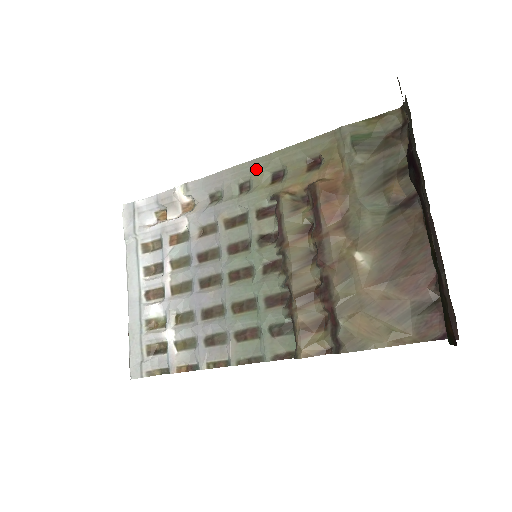
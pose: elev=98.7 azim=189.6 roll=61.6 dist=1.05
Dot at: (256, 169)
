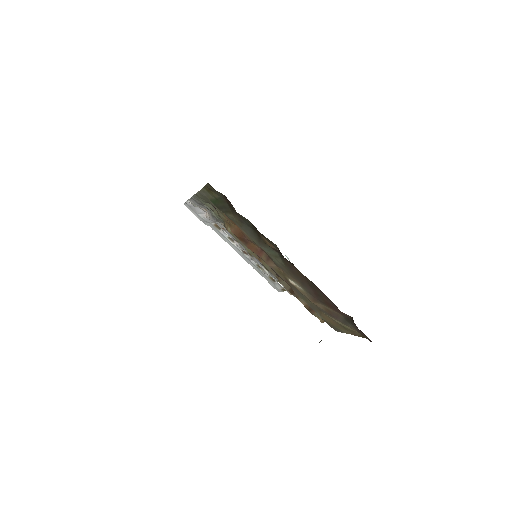
Dot at: occluded
